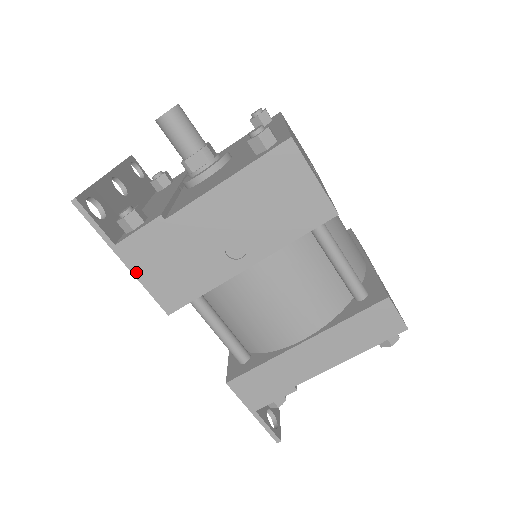
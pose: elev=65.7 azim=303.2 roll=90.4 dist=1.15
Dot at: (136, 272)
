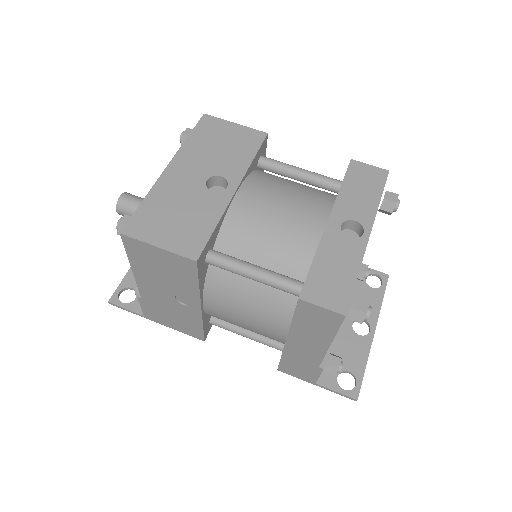
Dot at: (166, 325)
